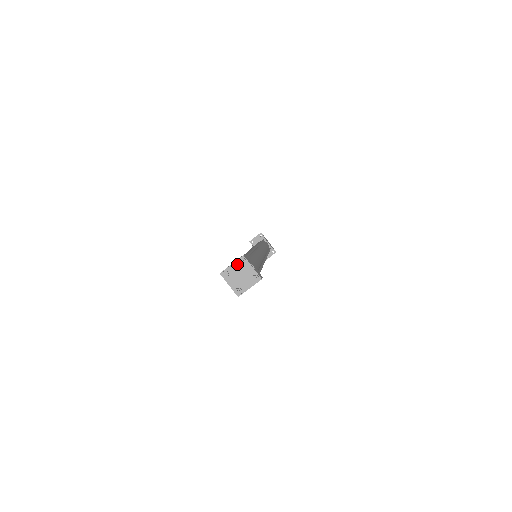
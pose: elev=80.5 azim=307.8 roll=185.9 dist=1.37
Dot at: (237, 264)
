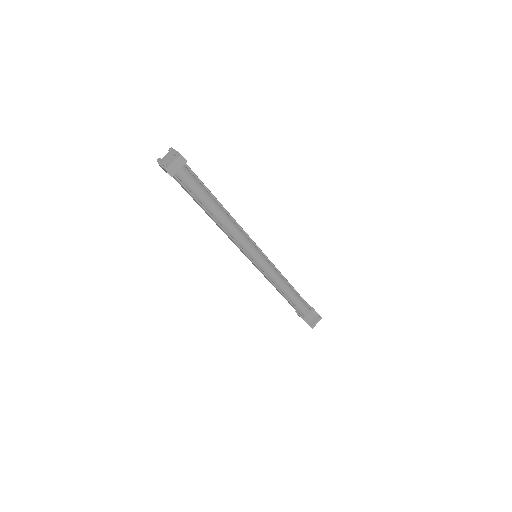
Dot at: (168, 154)
